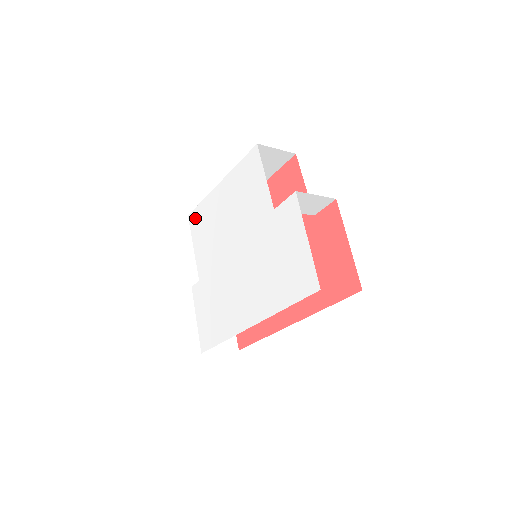
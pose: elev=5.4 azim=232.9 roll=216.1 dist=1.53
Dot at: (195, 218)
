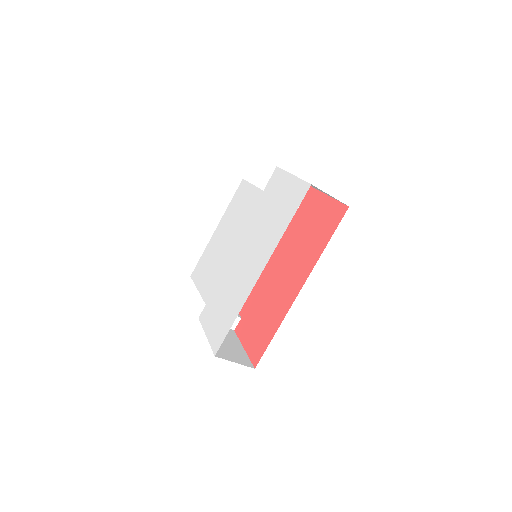
Dot at: (197, 270)
